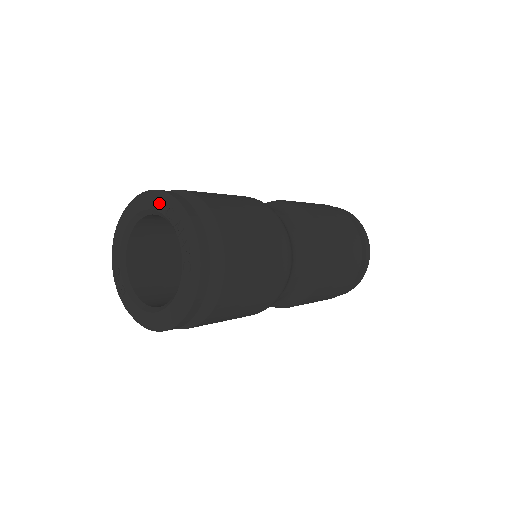
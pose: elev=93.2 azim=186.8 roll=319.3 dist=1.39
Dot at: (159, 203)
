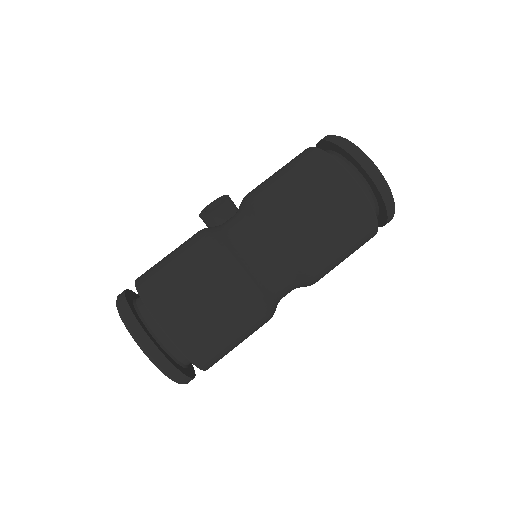
Dot at: occluded
